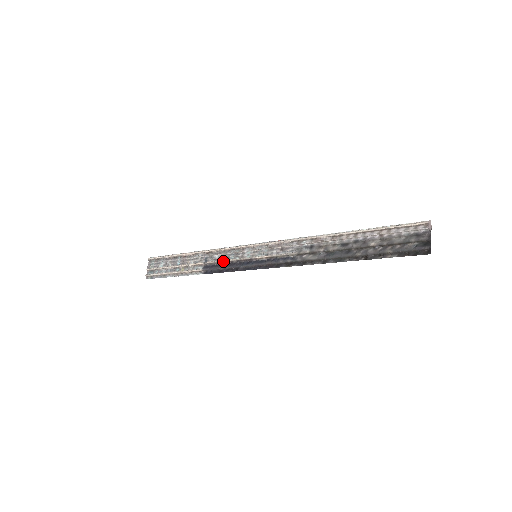
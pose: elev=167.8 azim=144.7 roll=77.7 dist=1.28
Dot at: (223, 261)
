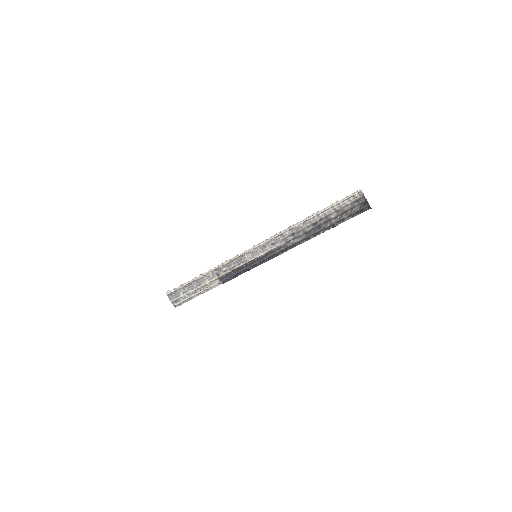
Dot at: (233, 270)
